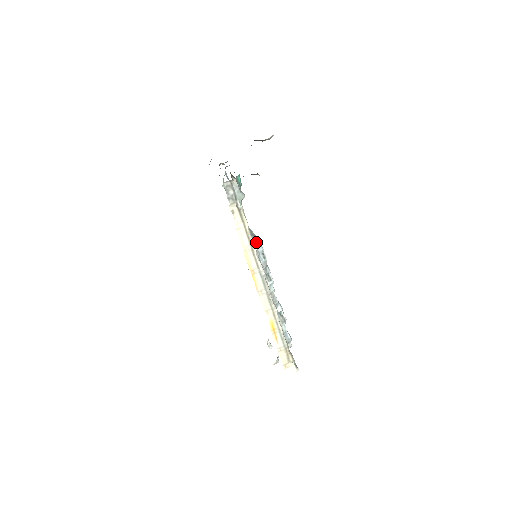
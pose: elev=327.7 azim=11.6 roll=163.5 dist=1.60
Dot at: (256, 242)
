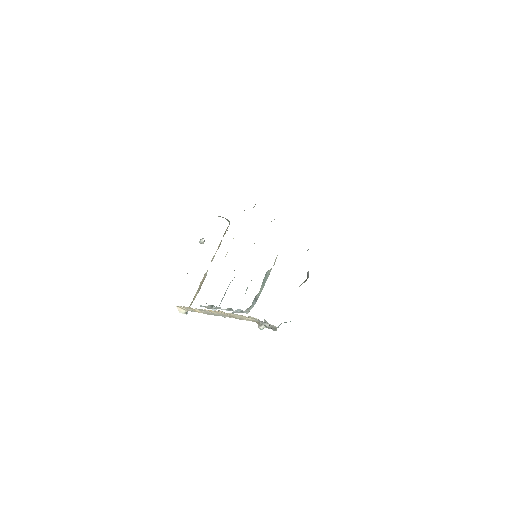
Dot at: (248, 310)
